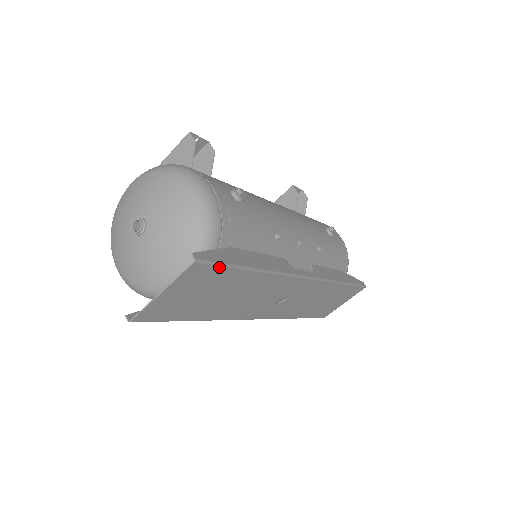
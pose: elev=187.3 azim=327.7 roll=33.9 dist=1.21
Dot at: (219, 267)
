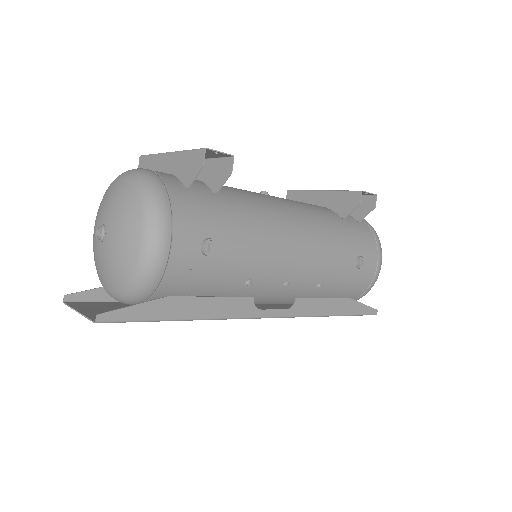
Dot at: (132, 321)
